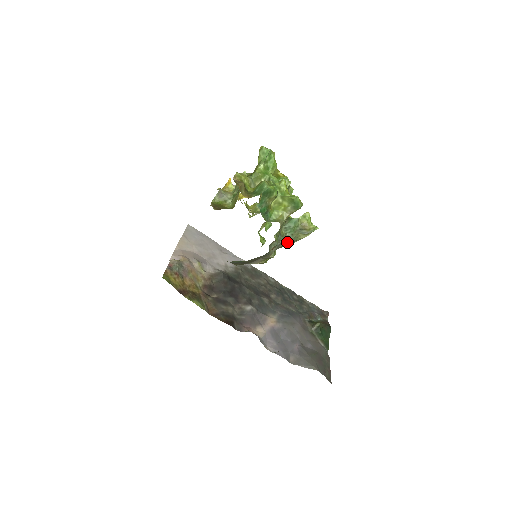
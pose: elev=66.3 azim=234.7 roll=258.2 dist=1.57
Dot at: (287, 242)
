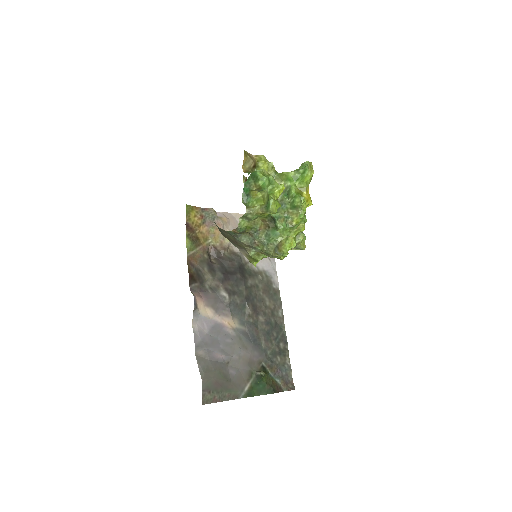
Dot at: (262, 248)
